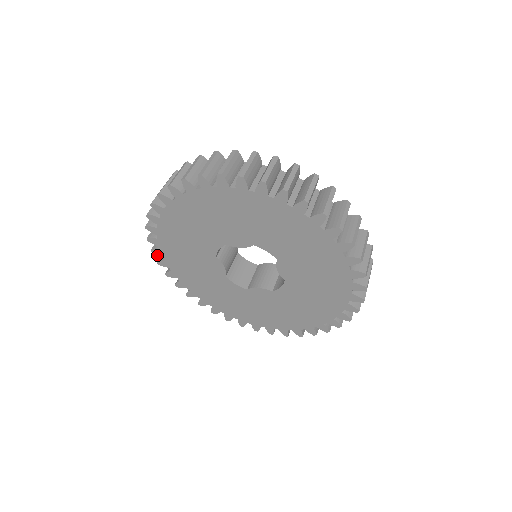
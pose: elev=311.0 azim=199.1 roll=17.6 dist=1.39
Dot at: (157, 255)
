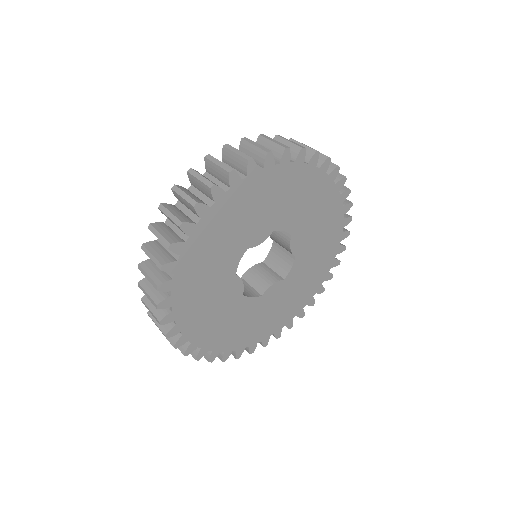
Dot at: occluded
